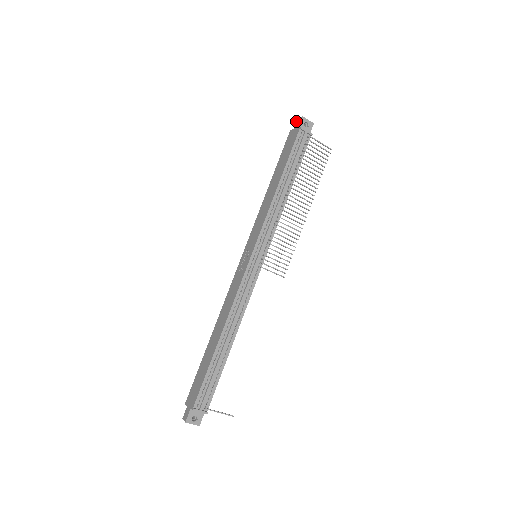
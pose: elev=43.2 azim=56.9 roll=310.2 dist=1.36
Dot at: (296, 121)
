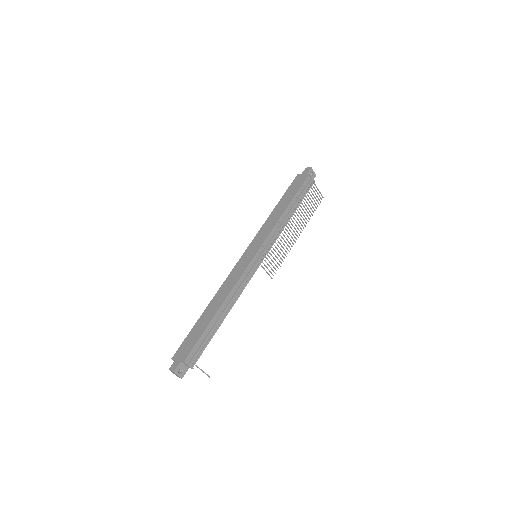
Dot at: (305, 169)
